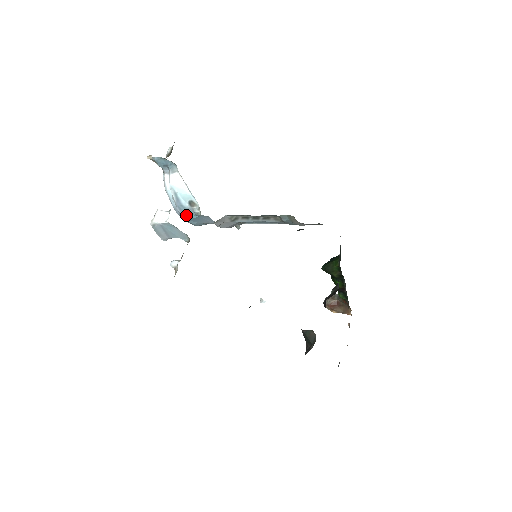
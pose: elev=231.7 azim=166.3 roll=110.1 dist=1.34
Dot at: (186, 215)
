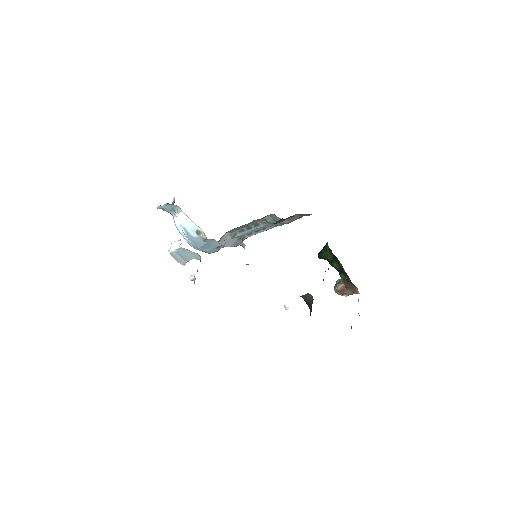
Dot at: (197, 244)
